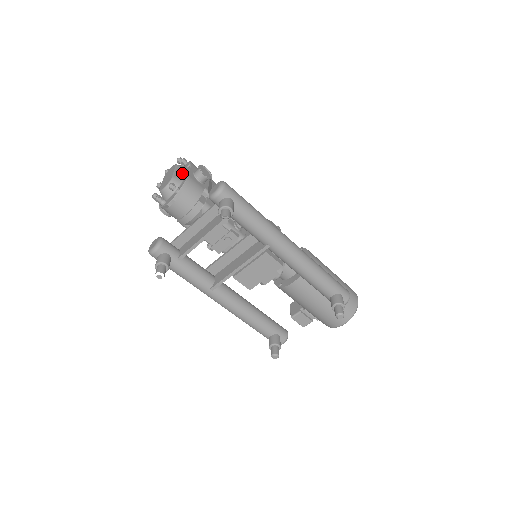
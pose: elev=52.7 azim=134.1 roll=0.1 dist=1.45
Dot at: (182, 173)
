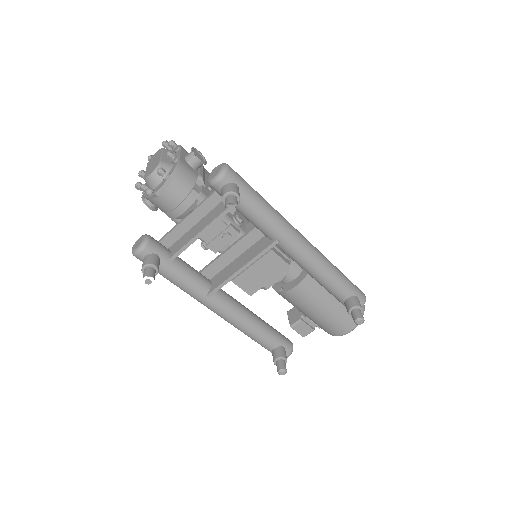
Dot at: (172, 156)
